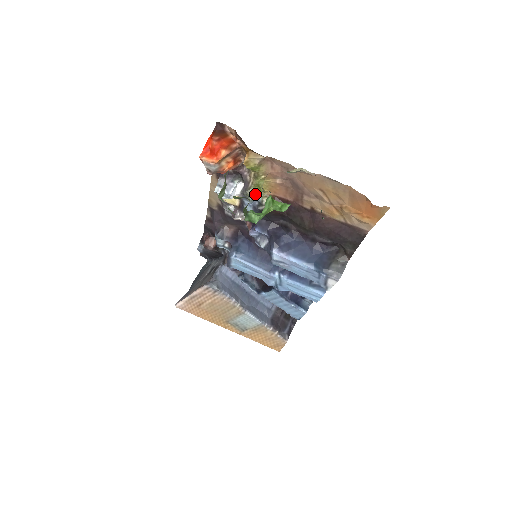
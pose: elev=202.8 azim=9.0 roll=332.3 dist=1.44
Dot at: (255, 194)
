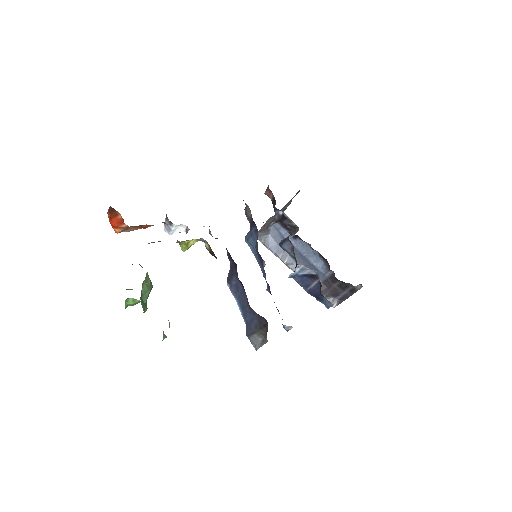
Dot at: (182, 248)
